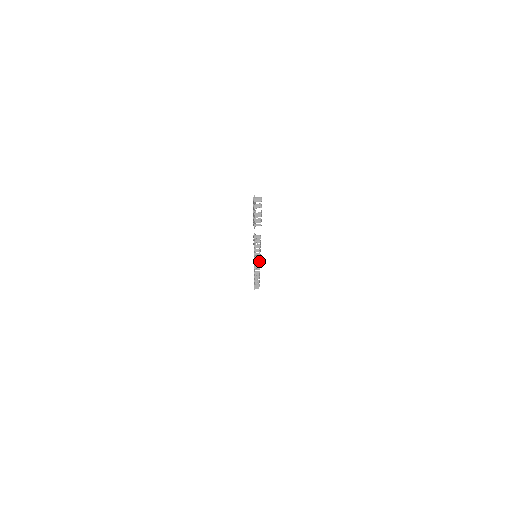
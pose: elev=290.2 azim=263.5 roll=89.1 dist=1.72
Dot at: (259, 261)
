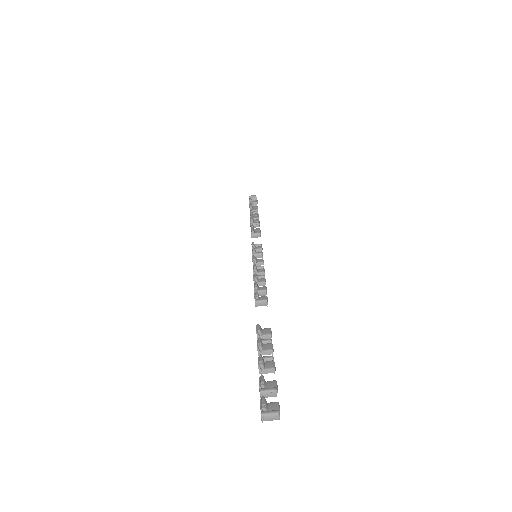
Dot at: (260, 247)
